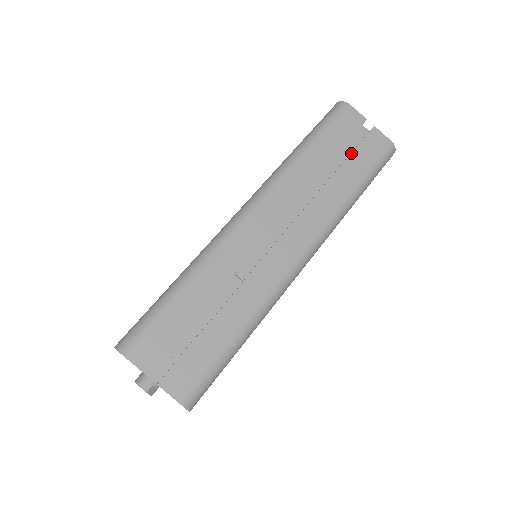
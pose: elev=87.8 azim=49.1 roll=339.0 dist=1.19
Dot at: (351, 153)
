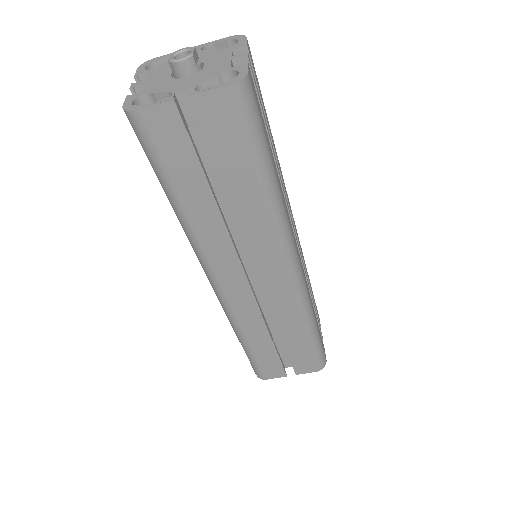
Dot at: occluded
